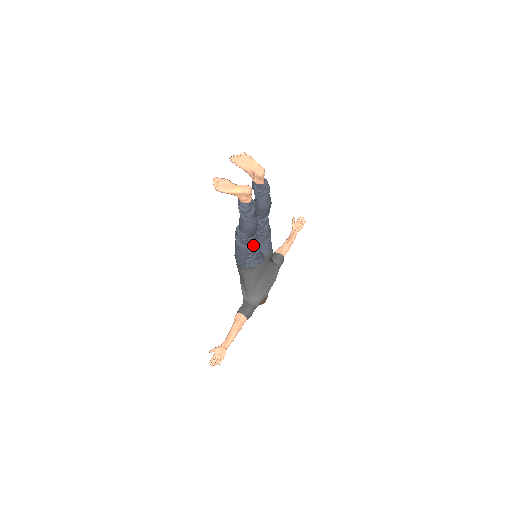
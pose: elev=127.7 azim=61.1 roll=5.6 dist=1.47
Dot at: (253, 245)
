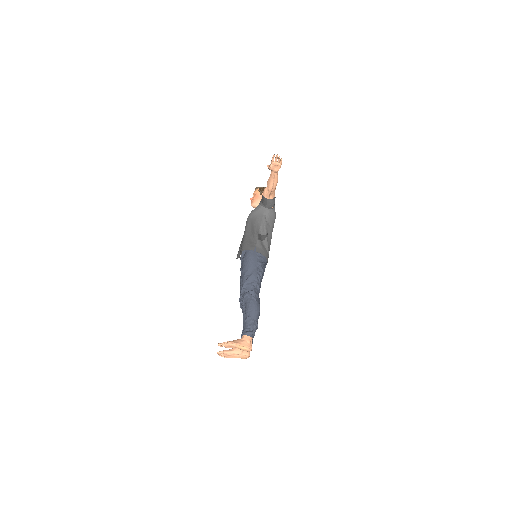
Dot at: occluded
